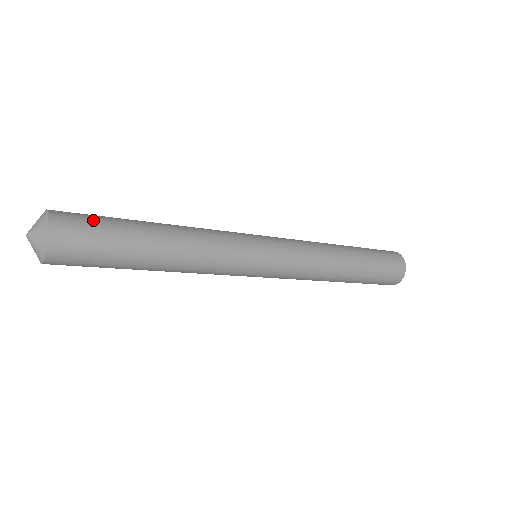
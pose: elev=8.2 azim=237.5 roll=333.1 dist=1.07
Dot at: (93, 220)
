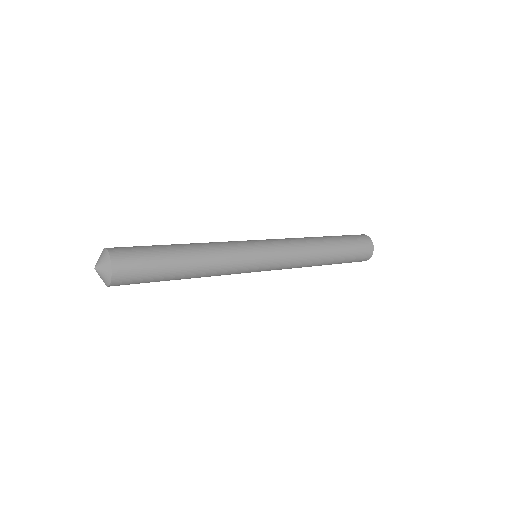
Dot at: (142, 265)
